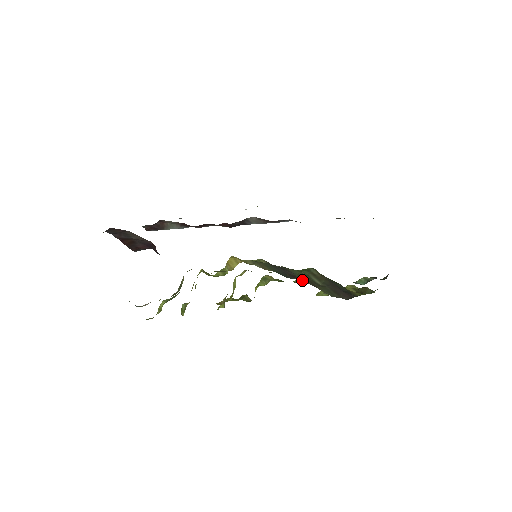
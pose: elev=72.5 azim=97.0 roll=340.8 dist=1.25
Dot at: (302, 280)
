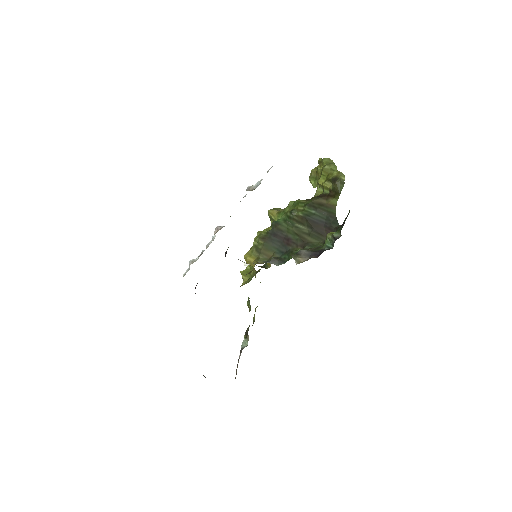
Dot at: (295, 245)
